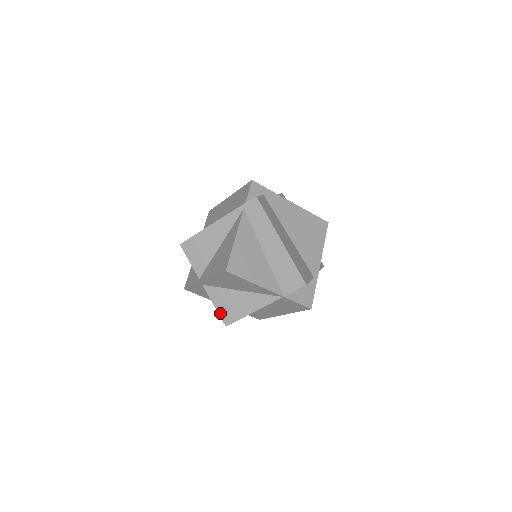
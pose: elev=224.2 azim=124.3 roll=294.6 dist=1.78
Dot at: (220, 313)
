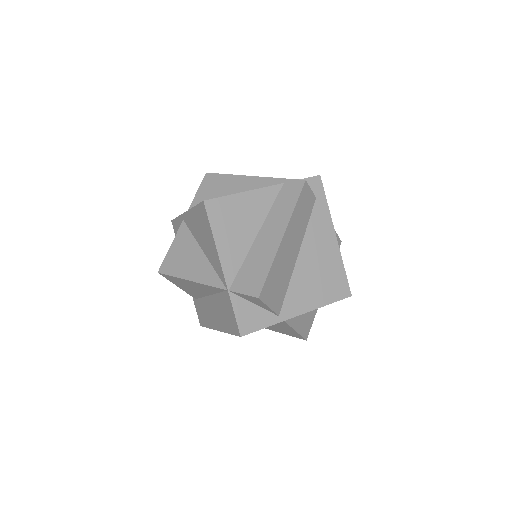
Dot at: (167, 256)
